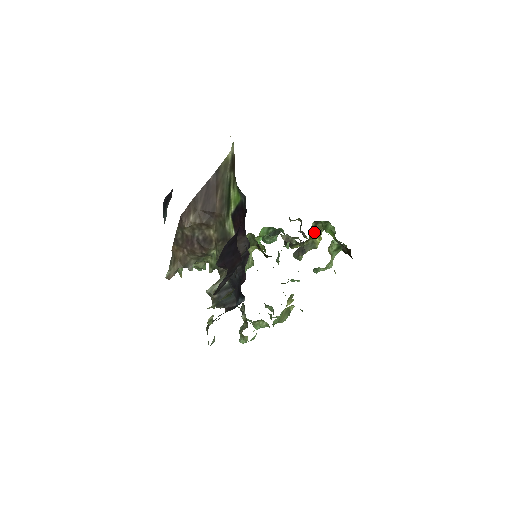
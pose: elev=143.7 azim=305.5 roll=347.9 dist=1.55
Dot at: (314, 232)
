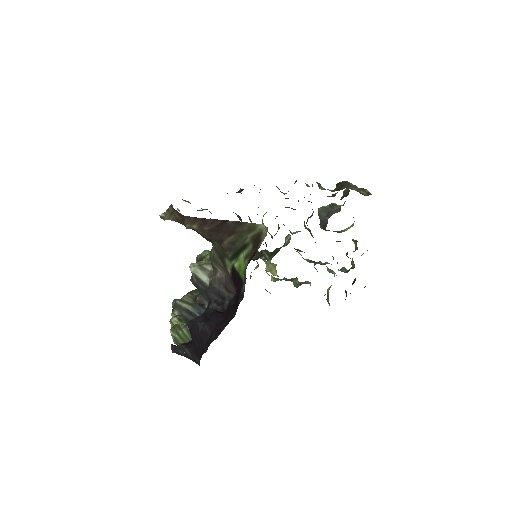
Dot at: (339, 241)
